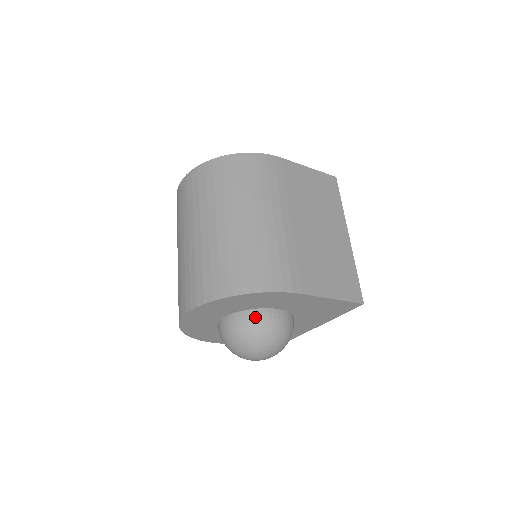
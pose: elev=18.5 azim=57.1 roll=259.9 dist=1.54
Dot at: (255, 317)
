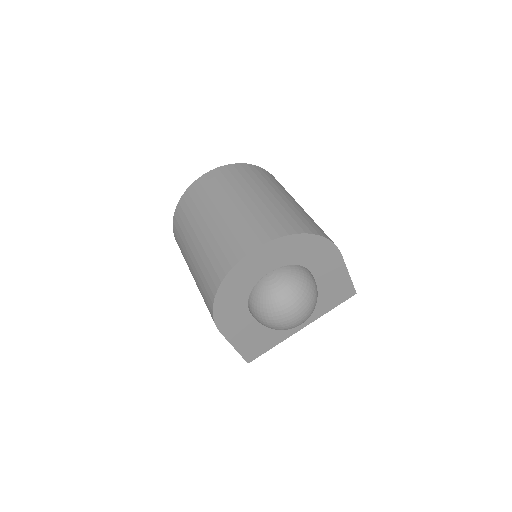
Dot at: (303, 271)
